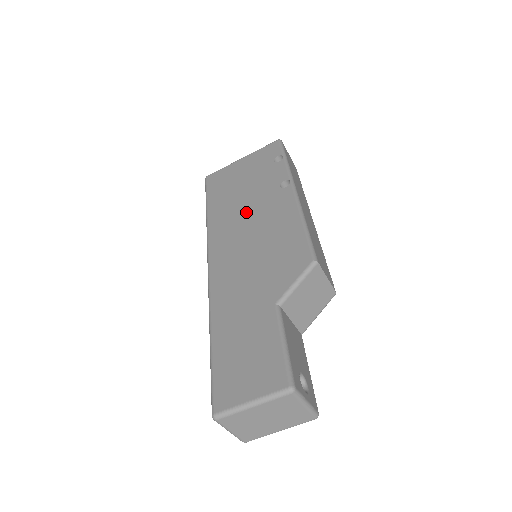
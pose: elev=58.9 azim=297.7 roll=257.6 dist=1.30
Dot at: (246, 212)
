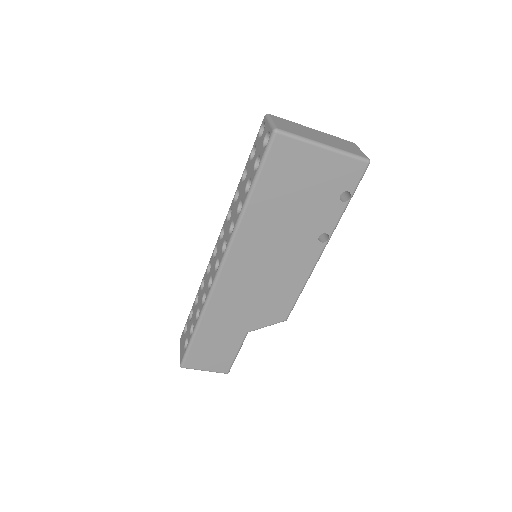
Dot at: (278, 241)
